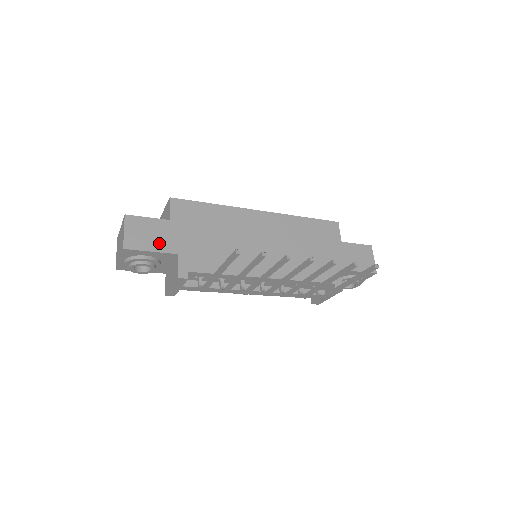
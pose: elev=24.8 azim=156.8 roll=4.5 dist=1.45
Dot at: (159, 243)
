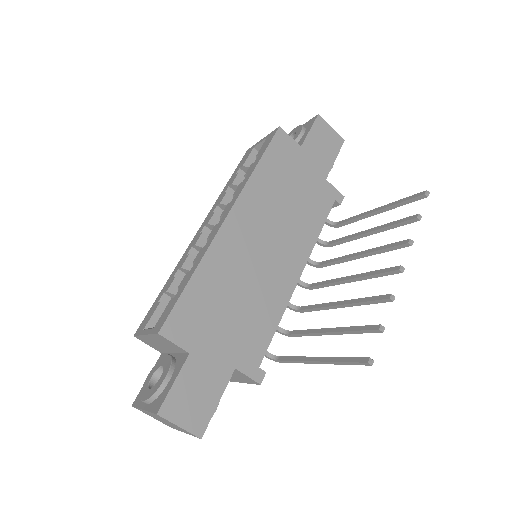
Dot at: (213, 386)
